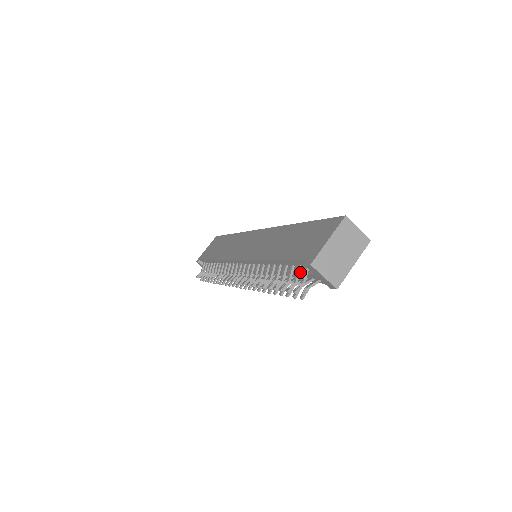
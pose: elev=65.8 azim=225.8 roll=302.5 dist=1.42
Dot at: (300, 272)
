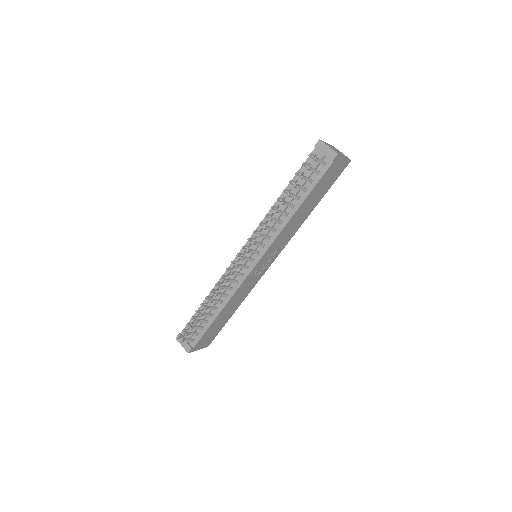
Dot at: occluded
